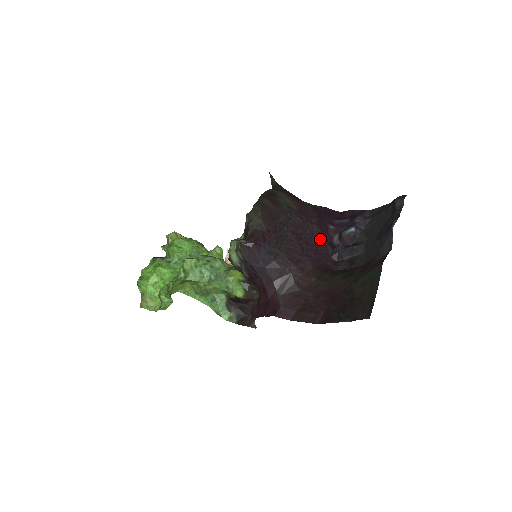
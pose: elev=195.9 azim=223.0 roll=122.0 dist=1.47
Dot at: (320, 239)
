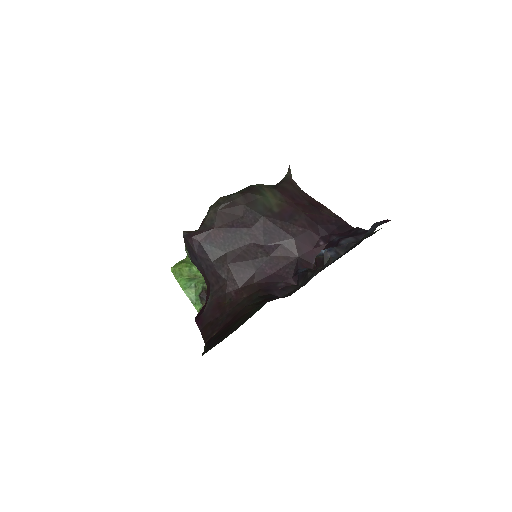
Dot at: (291, 253)
